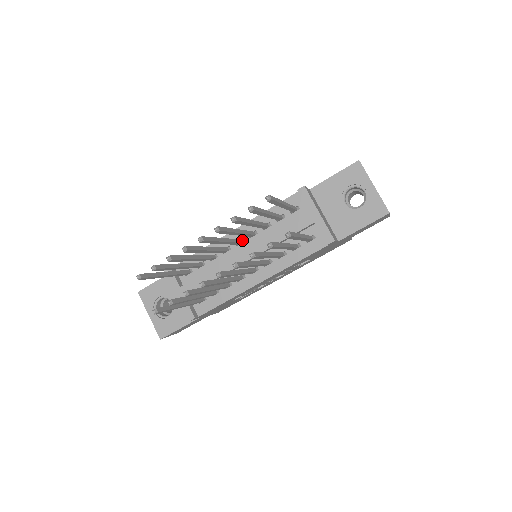
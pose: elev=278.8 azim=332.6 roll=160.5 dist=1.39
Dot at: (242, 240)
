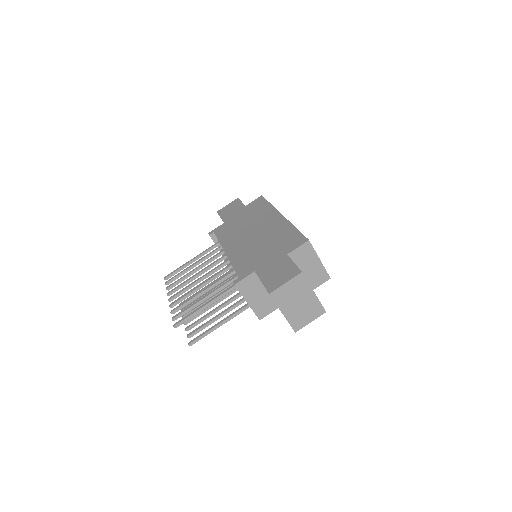
Dot at: occluded
